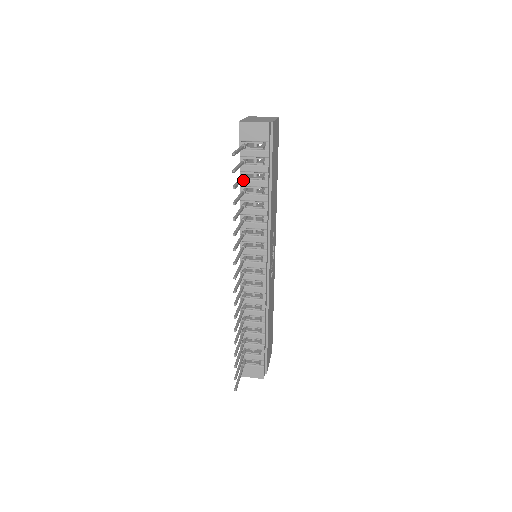
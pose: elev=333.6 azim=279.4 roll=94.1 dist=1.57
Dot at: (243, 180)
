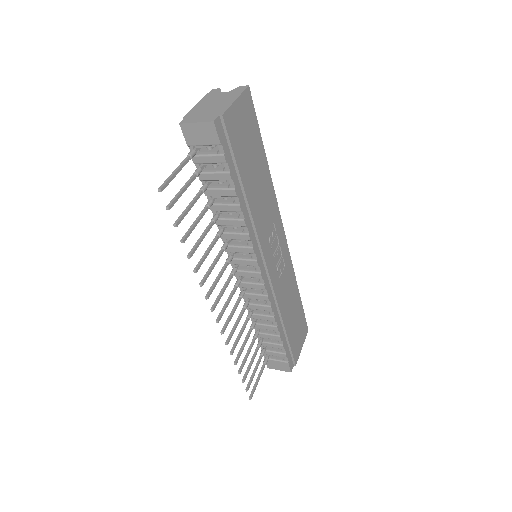
Dot at: (206, 190)
